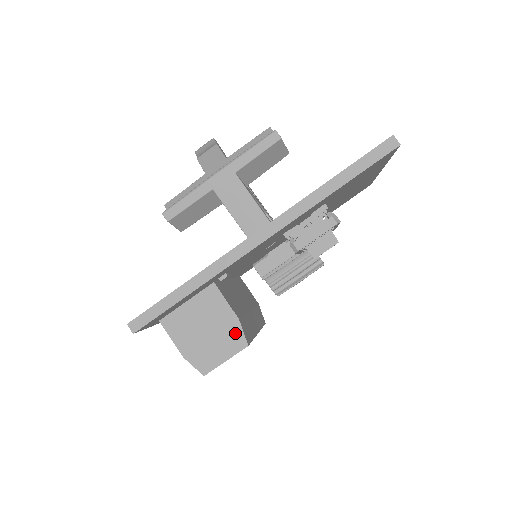
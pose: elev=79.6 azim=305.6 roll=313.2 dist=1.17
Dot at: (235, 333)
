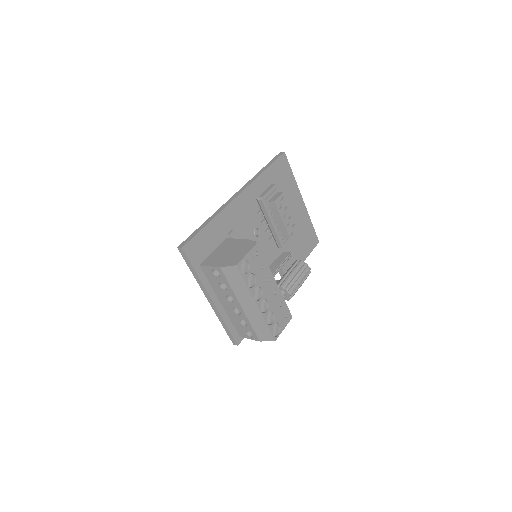
Dot at: (247, 243)
